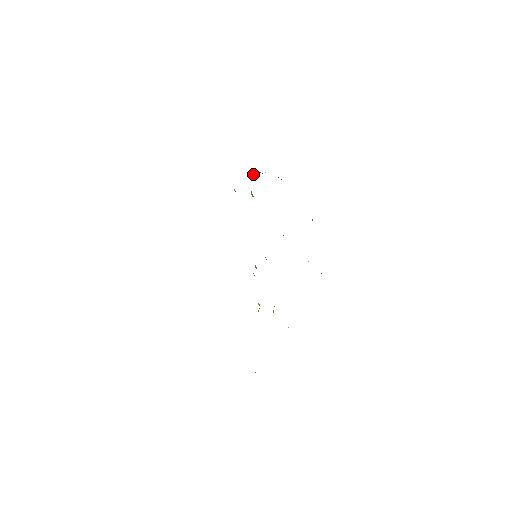
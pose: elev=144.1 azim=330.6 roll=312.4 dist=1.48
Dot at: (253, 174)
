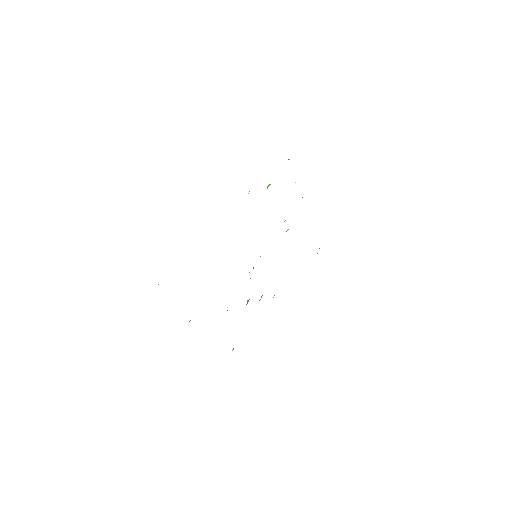
Dot at: occluded
